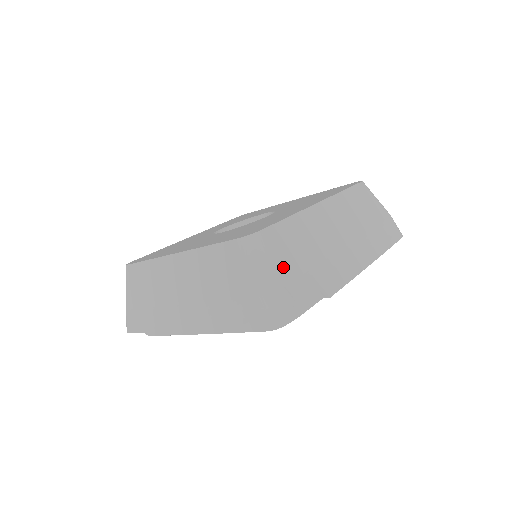
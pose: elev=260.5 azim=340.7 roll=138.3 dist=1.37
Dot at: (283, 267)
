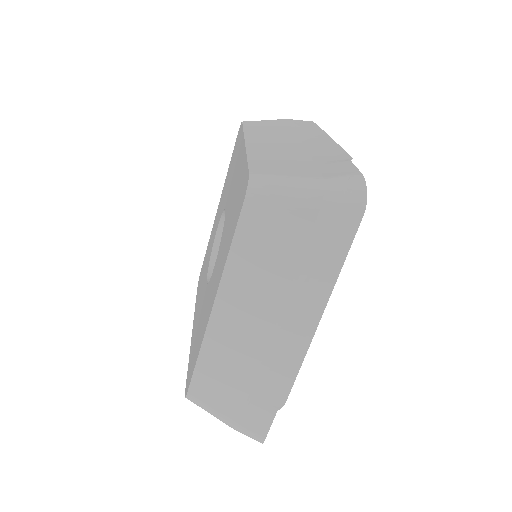
Dot at: (226, 408)
